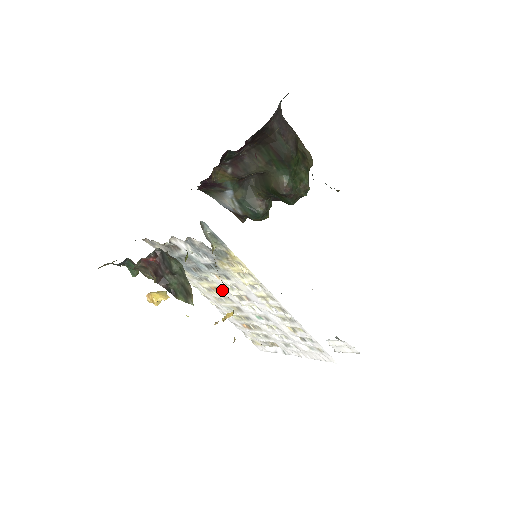
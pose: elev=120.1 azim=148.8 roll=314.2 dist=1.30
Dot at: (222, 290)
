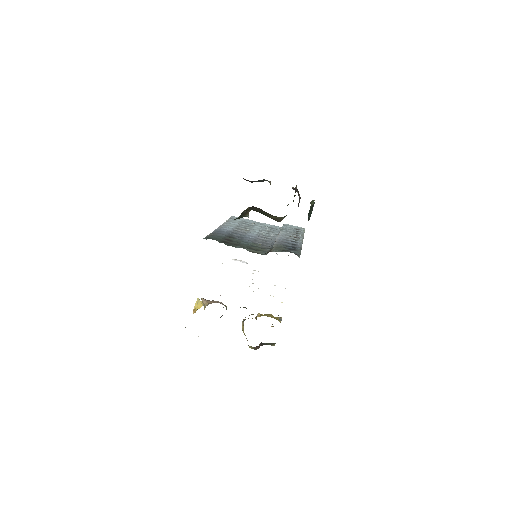
Dot at: occluded
